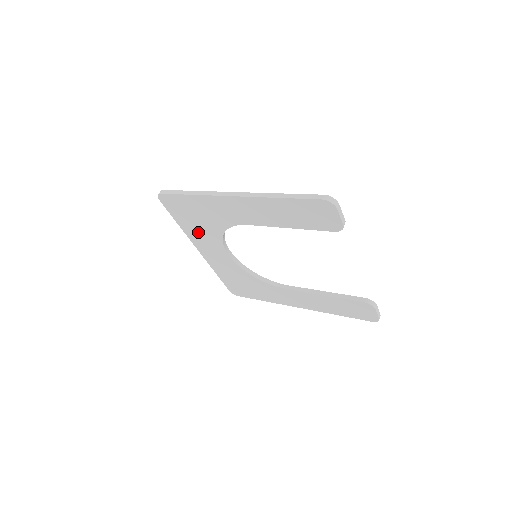
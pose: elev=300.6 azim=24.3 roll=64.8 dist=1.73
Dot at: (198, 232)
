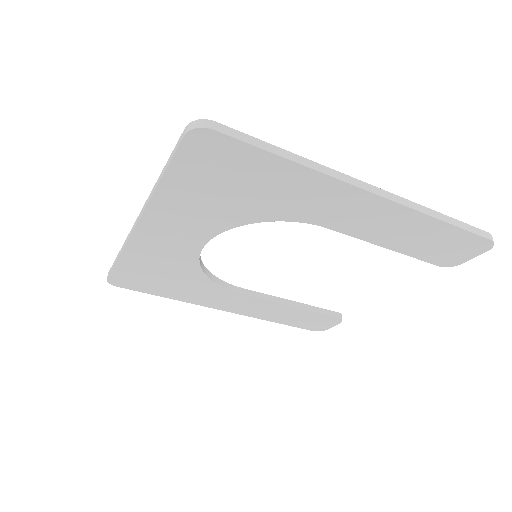
Dot at: (193, 206)
